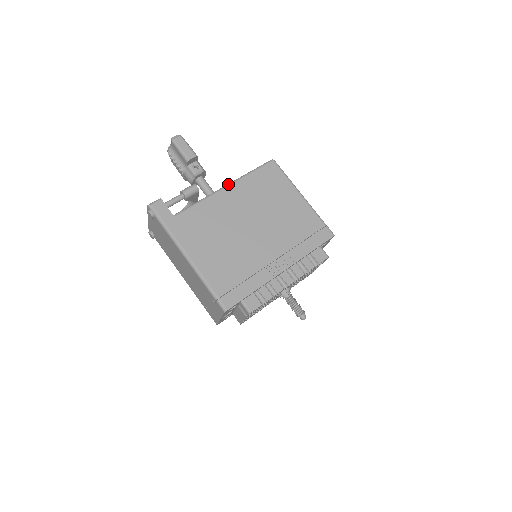
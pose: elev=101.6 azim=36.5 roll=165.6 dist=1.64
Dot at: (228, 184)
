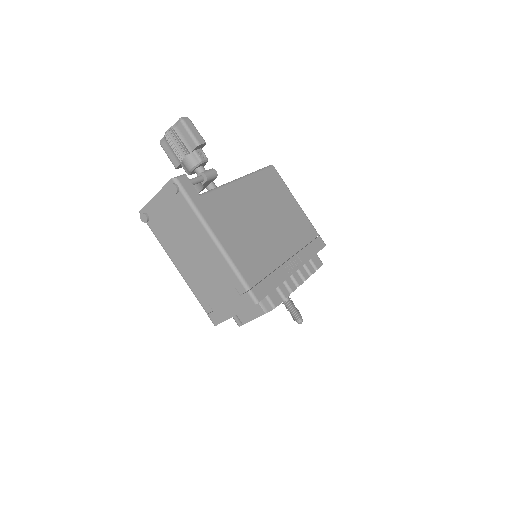
Dot at: (242, 177)
